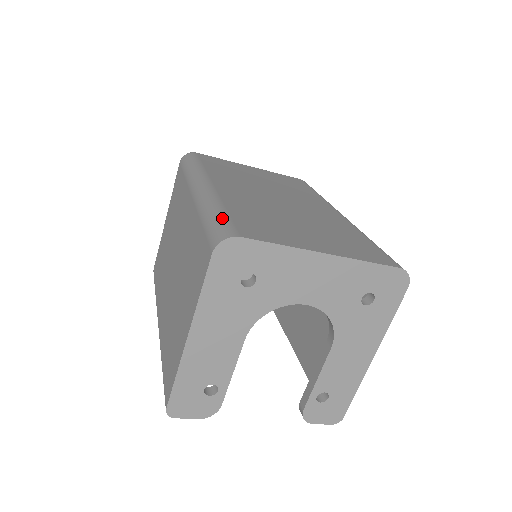
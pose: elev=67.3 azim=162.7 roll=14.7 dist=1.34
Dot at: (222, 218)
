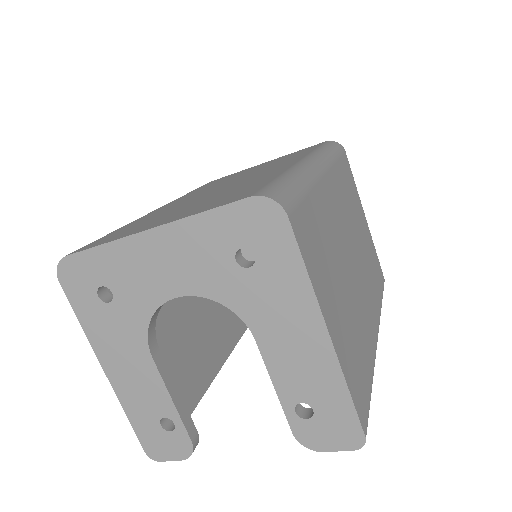
Dot at: occluded
